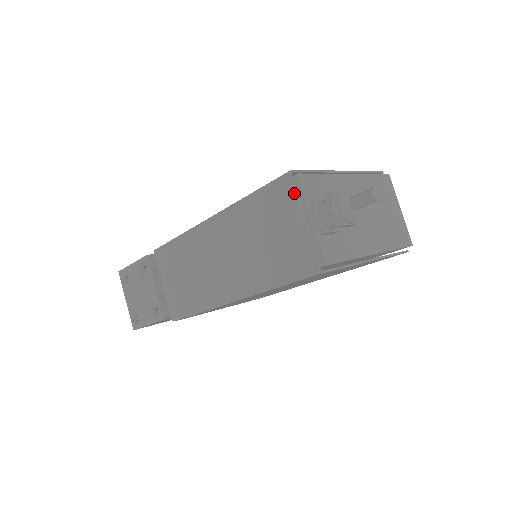
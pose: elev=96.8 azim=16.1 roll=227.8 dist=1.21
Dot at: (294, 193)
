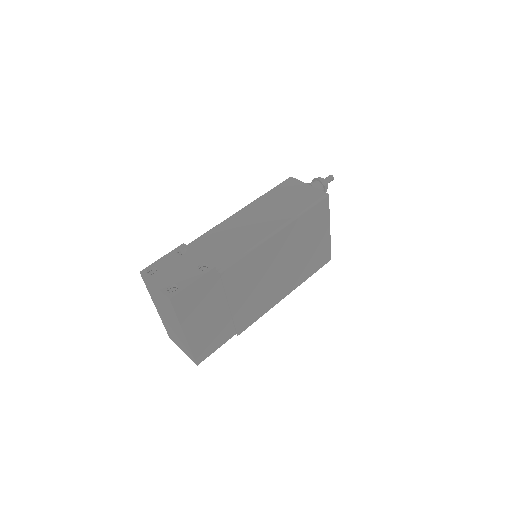
Dot at: (297, 180)
